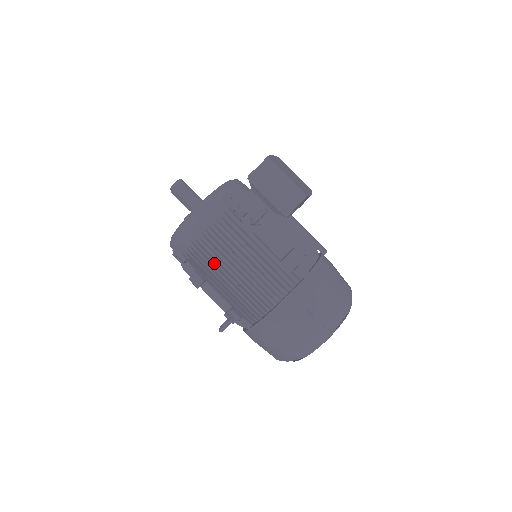
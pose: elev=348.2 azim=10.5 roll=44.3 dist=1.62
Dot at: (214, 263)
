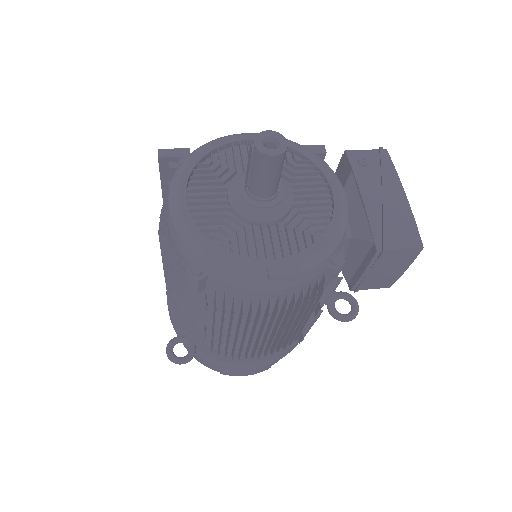
Dot at: occluded
